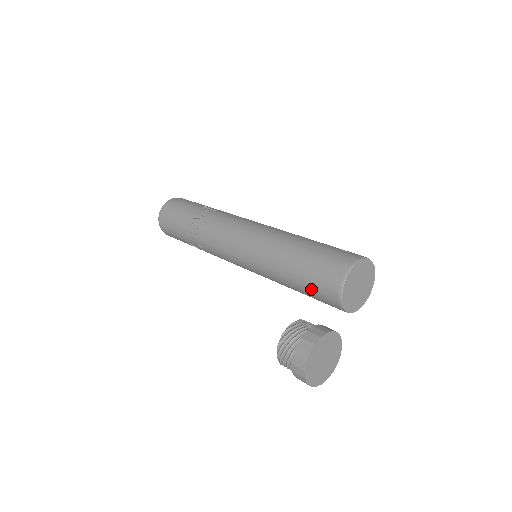
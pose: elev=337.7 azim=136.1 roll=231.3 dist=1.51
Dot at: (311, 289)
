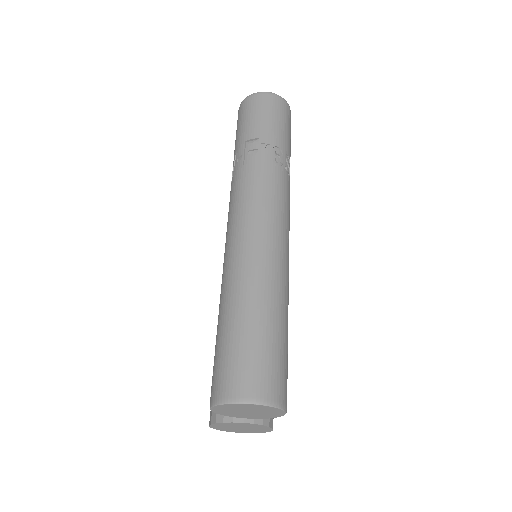
Dot at: occluded
